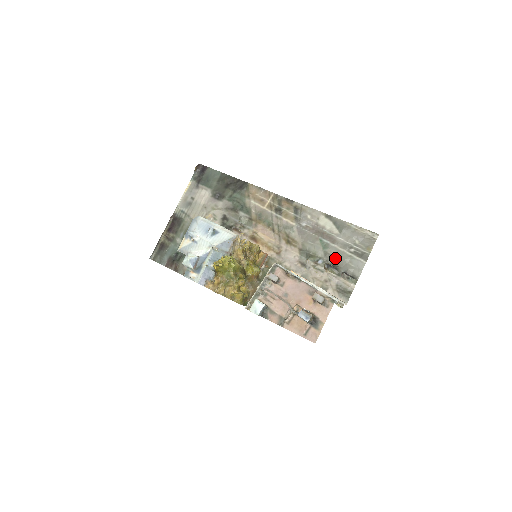
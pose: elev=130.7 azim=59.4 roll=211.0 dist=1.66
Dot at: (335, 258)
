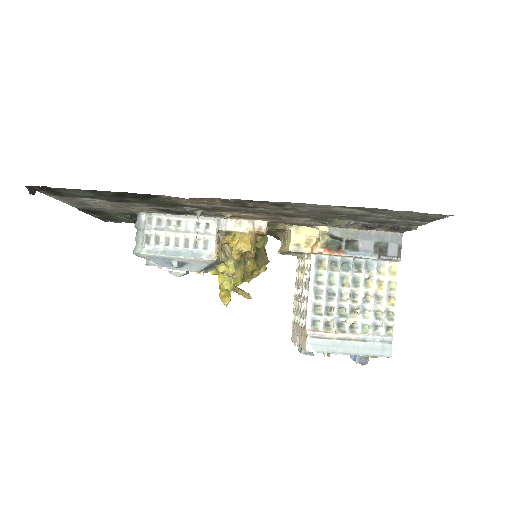
Dot at: occluded
